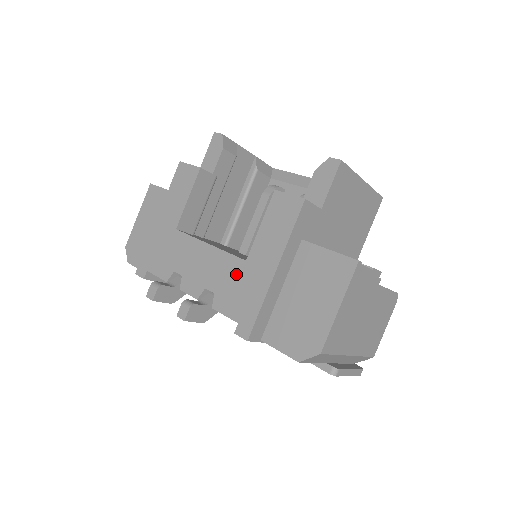
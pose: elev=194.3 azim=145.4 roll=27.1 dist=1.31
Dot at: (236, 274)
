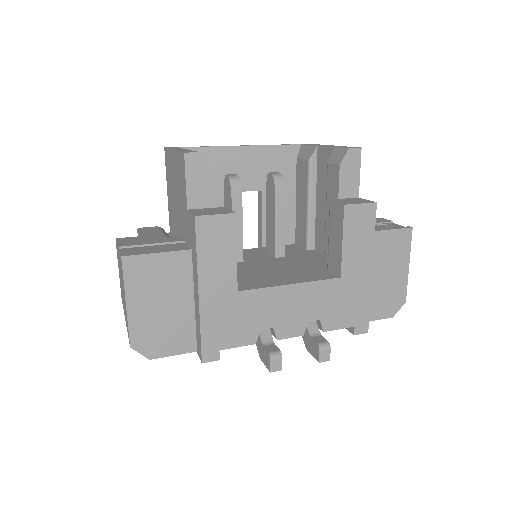
Dot at: (336, 293)
